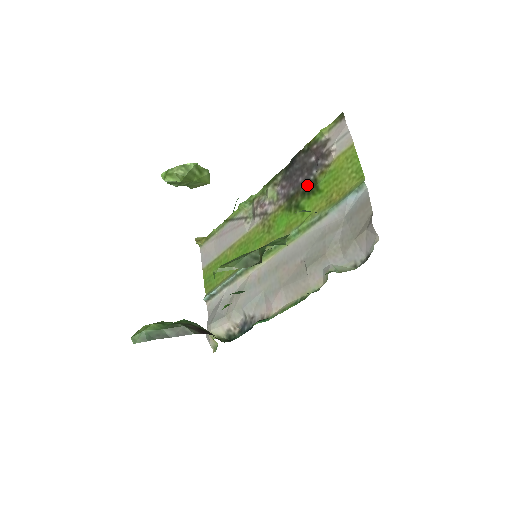
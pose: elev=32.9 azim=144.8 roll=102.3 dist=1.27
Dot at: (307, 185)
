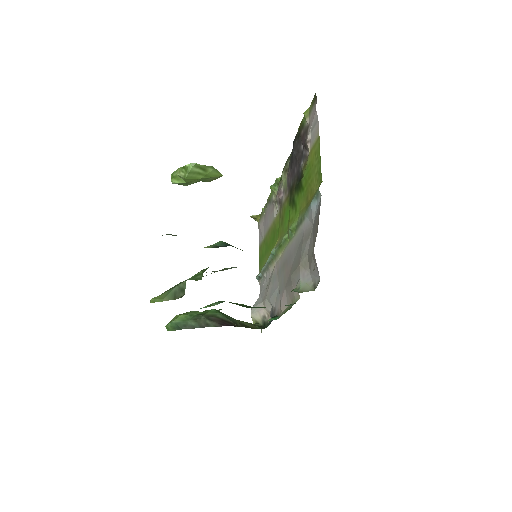
Dot at: (298, 178)
